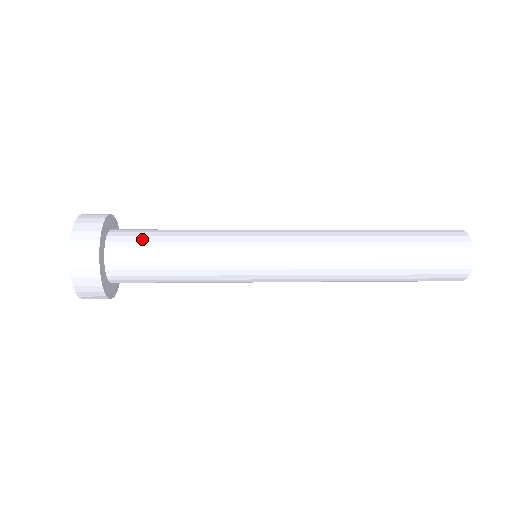
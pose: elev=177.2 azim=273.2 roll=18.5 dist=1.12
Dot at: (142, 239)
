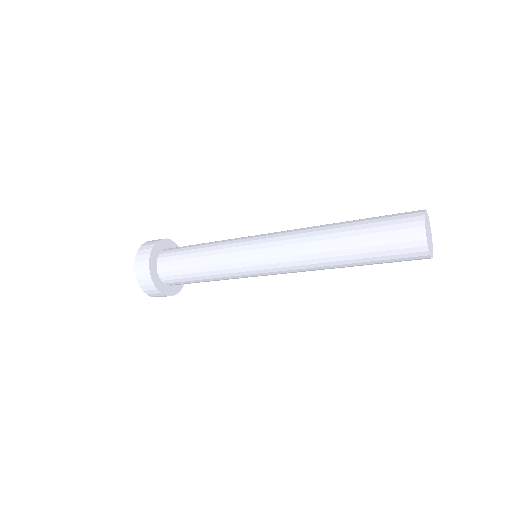
Dot at: (176, 263)
